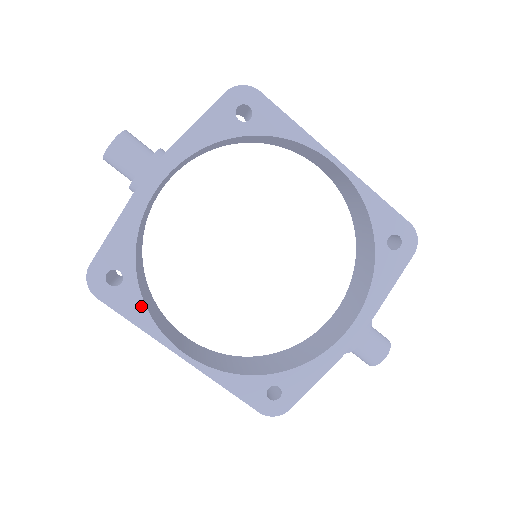
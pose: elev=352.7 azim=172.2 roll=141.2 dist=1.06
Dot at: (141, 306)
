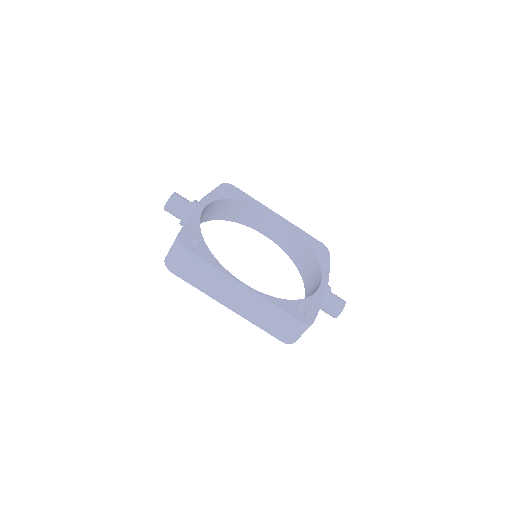
Dot at: (212, 257)
